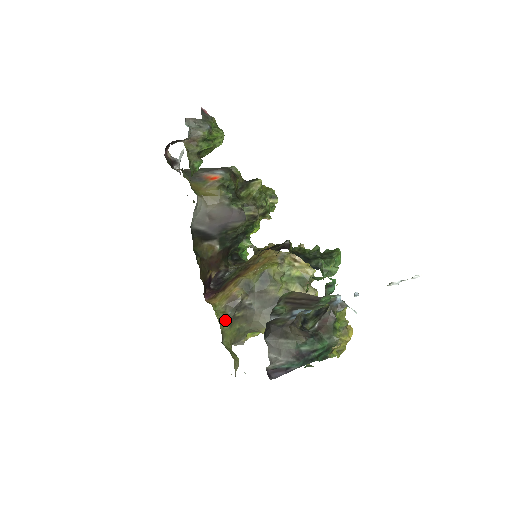
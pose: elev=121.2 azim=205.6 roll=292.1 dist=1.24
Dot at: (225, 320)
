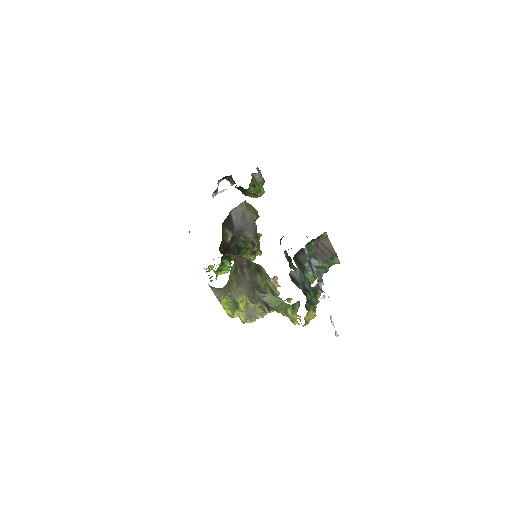
Dot at: (236, 263)
